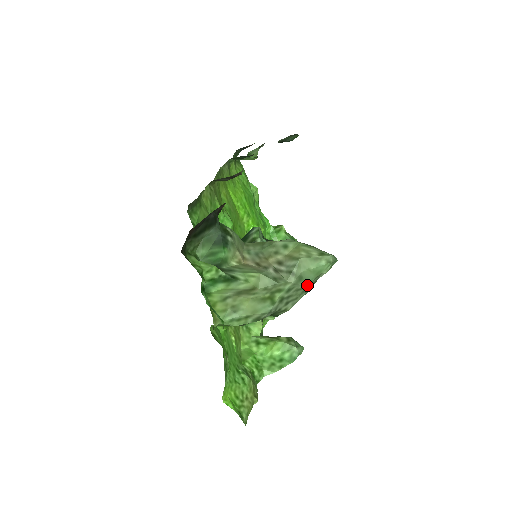
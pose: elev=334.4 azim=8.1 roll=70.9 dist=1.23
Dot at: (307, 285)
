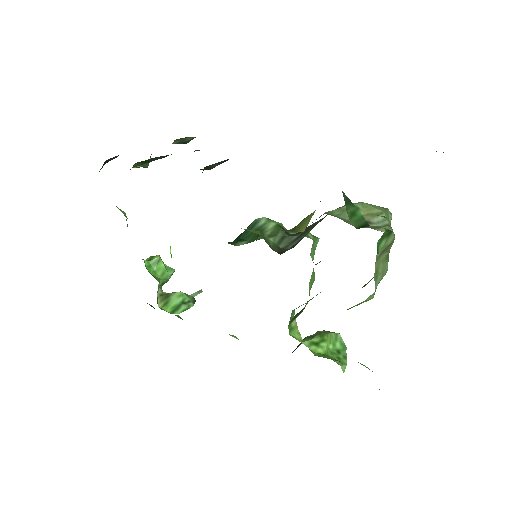
Dot at: occluded
